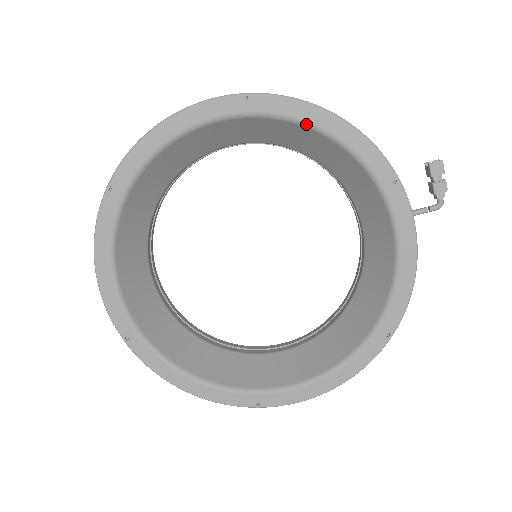
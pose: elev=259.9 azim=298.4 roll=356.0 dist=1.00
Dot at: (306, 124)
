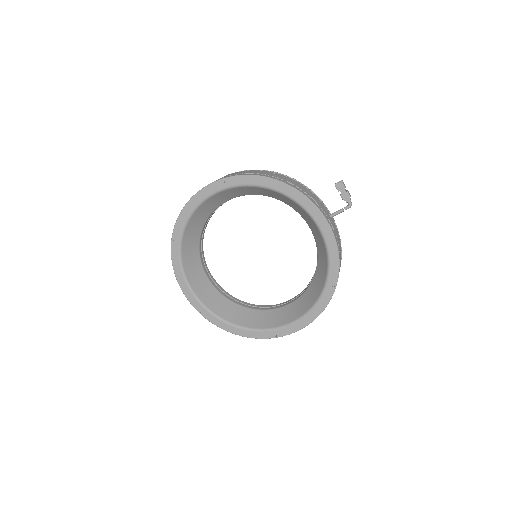
Dot at: (256, 186)
